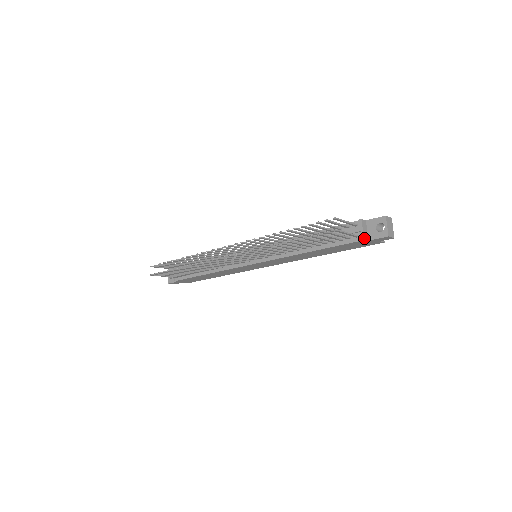
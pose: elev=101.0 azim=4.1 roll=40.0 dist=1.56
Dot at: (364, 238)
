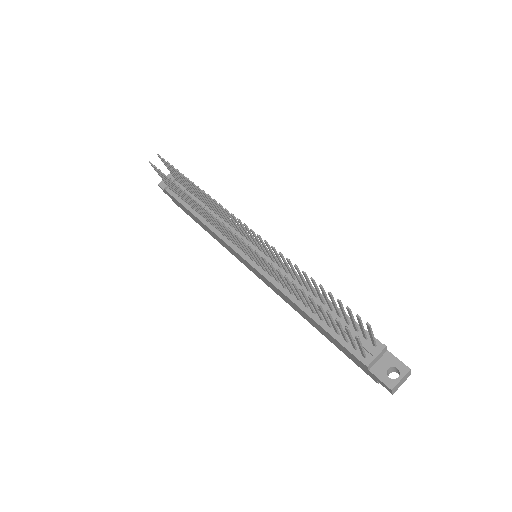
Dot at: (369, 365)
